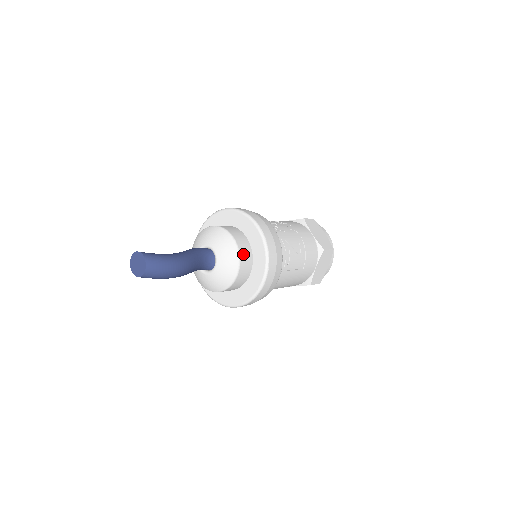
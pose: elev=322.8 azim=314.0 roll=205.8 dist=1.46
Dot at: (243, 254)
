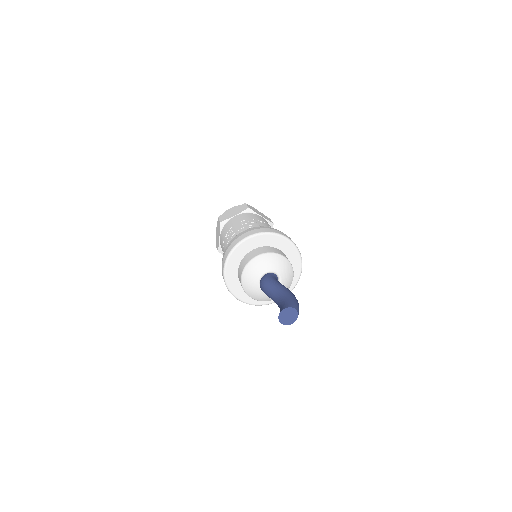
Dot at: occluded
